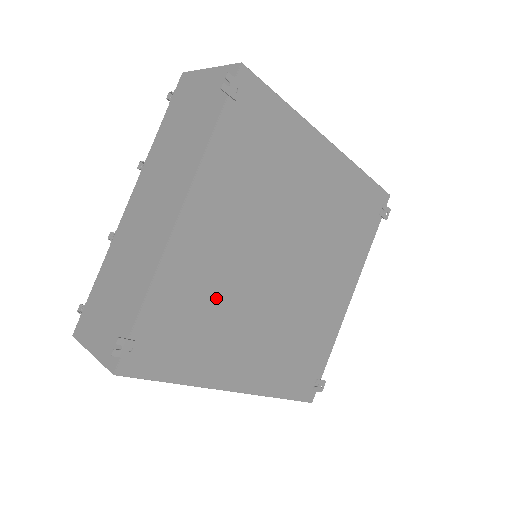
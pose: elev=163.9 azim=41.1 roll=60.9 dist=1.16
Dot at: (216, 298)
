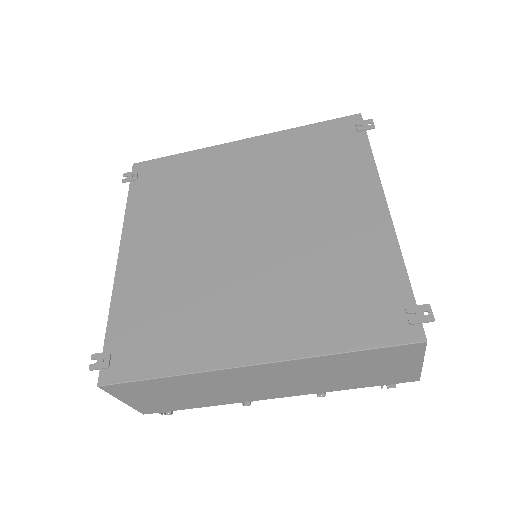
Dot at: (178, 290)
